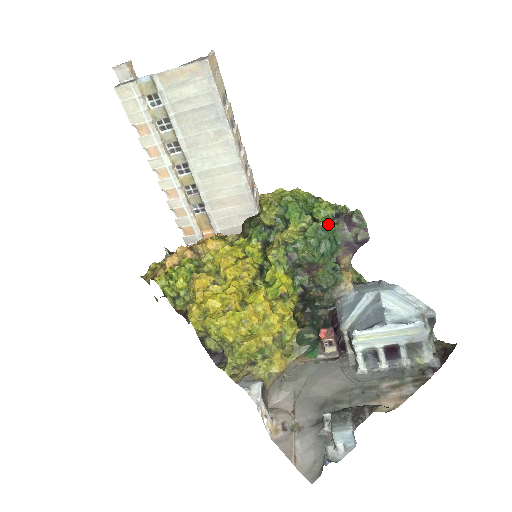
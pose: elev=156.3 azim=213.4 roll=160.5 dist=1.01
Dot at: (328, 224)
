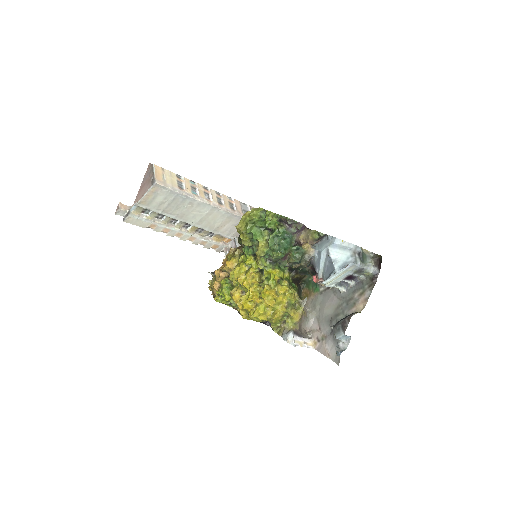
Dot at: (278, 230)
